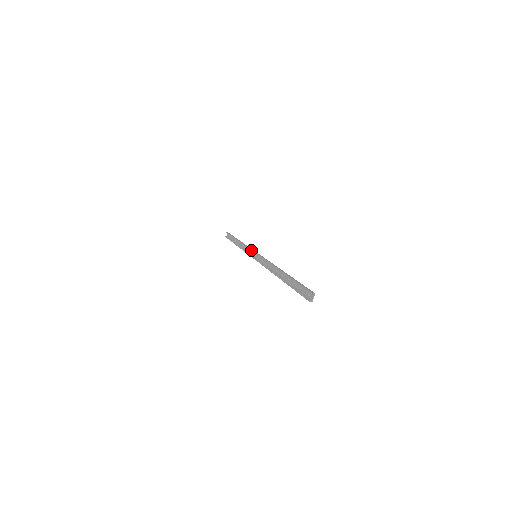
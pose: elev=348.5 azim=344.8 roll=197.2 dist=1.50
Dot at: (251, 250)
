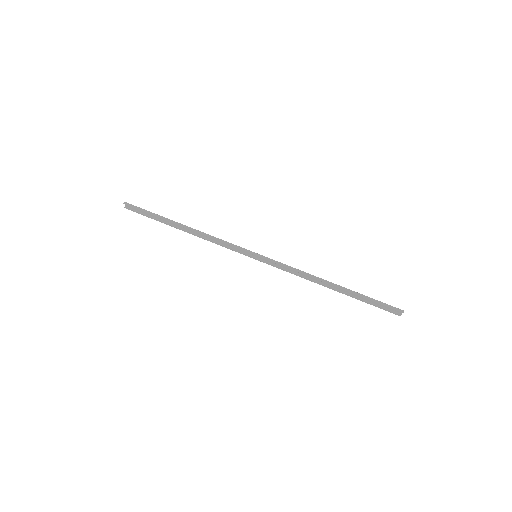
Dot at: (242, 251)
